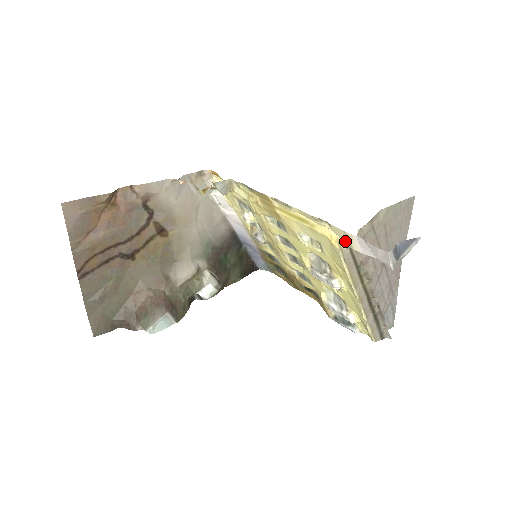
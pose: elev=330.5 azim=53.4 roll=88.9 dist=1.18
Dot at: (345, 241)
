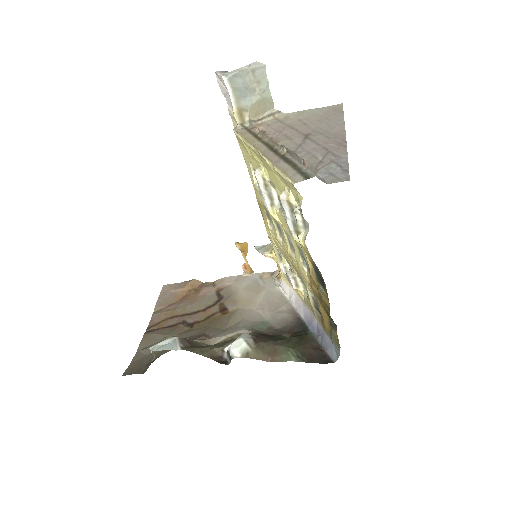
Dot at: (237, 124)
